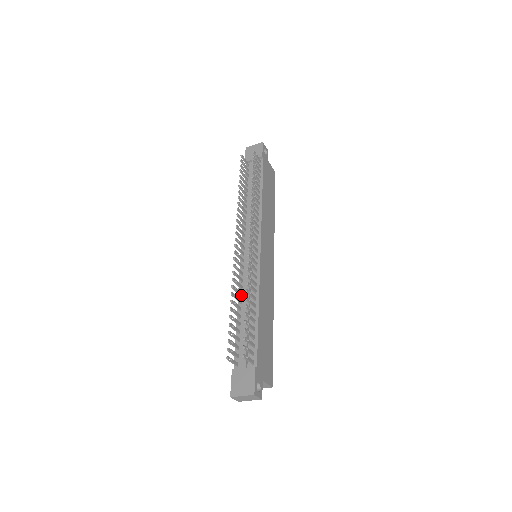
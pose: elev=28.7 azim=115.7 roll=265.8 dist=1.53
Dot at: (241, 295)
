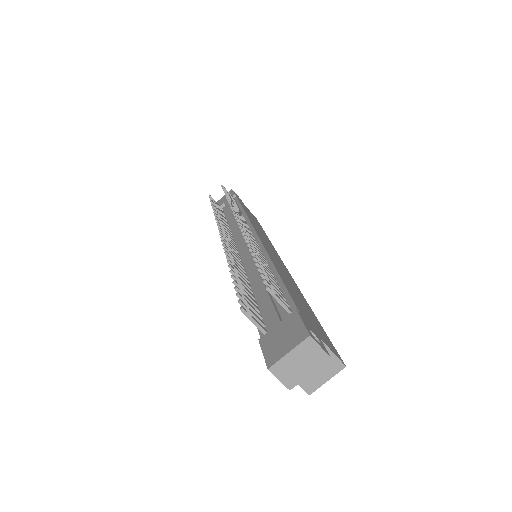
Dot at: (246, 276)
